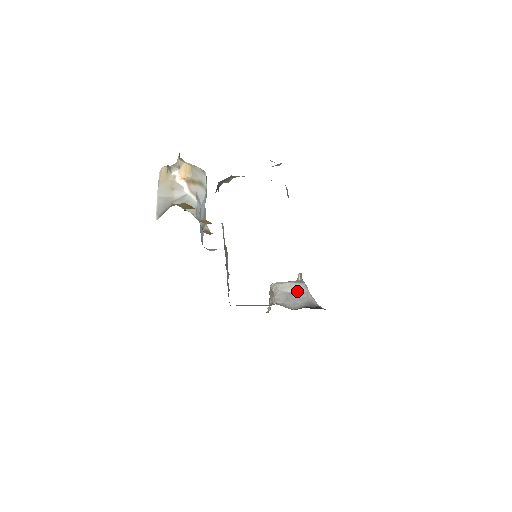
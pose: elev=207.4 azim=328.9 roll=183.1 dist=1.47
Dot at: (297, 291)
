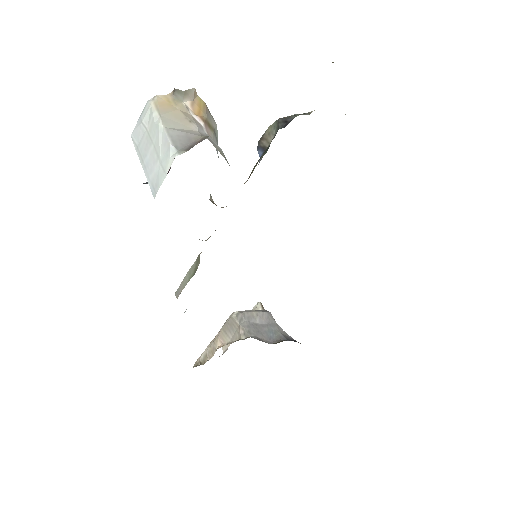
Dot at: (266, 322)
